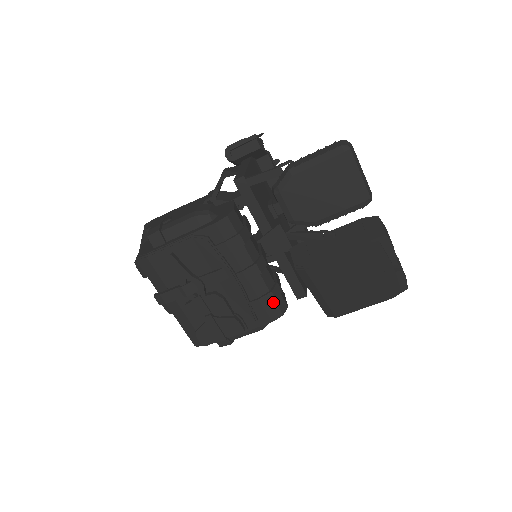
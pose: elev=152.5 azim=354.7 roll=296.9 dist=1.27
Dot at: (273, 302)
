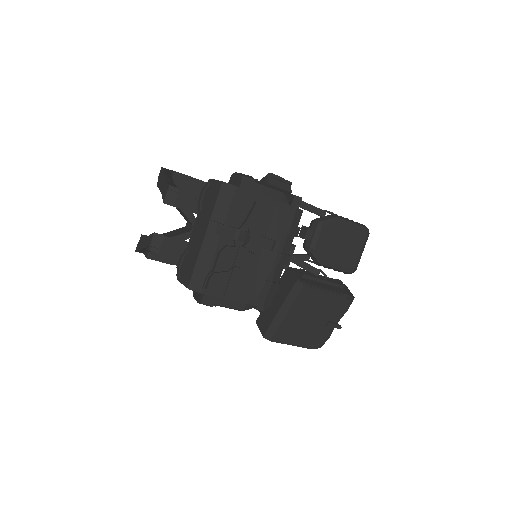
Dot at: (276, 292)
